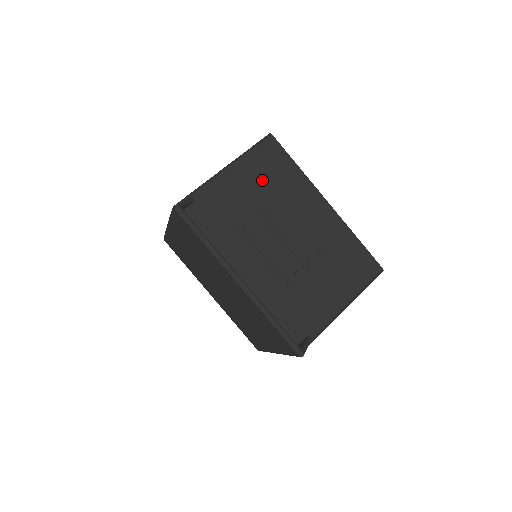
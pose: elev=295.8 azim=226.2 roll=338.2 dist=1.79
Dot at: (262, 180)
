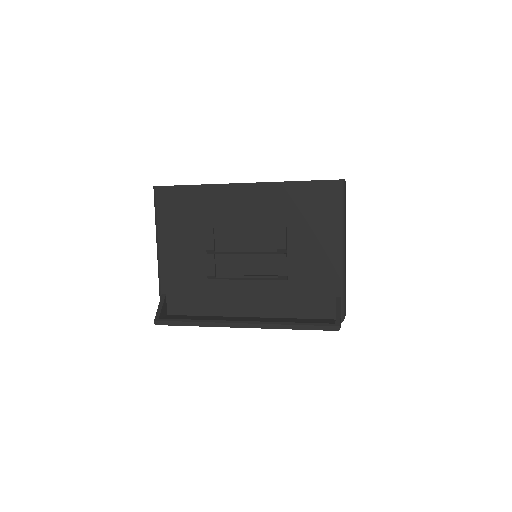
Dot at: (186, 228)
